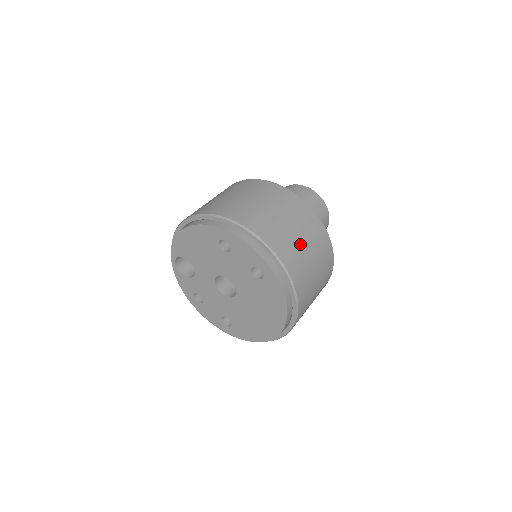
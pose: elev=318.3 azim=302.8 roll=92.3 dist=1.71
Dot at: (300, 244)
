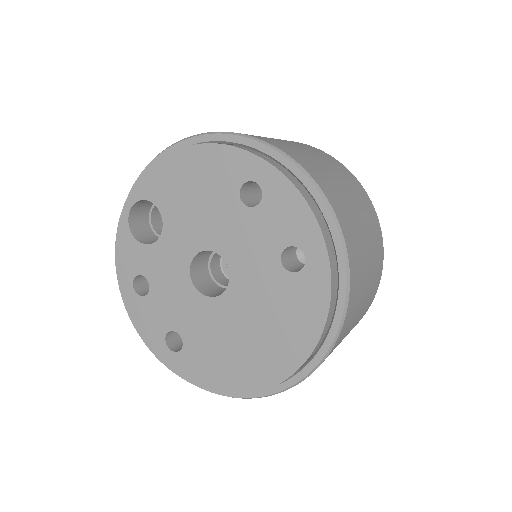
Dot at: (364, 245)
